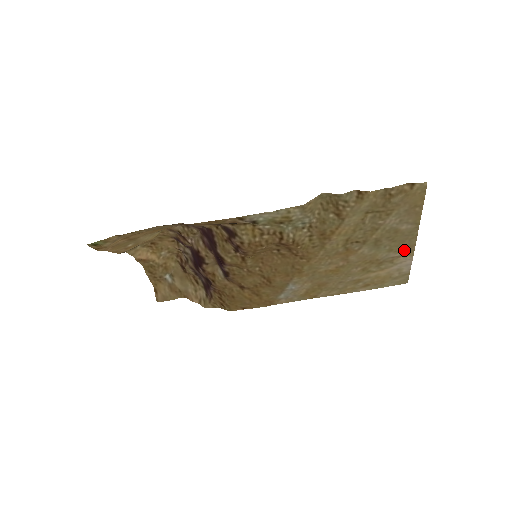
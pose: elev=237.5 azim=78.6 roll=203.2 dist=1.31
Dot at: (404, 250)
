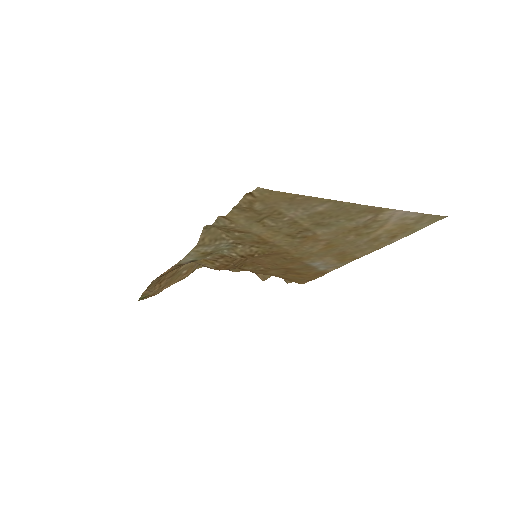
Dot at: (368, 212)
